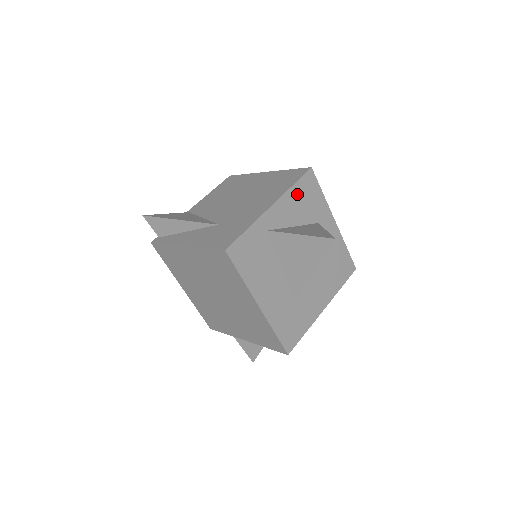
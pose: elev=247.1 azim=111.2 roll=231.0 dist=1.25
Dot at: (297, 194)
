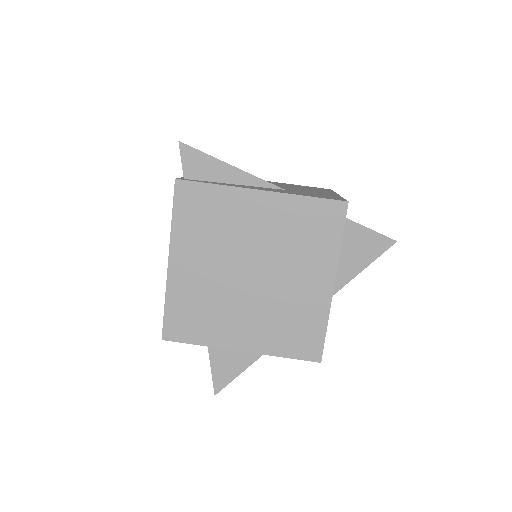
Dot at: occluded
